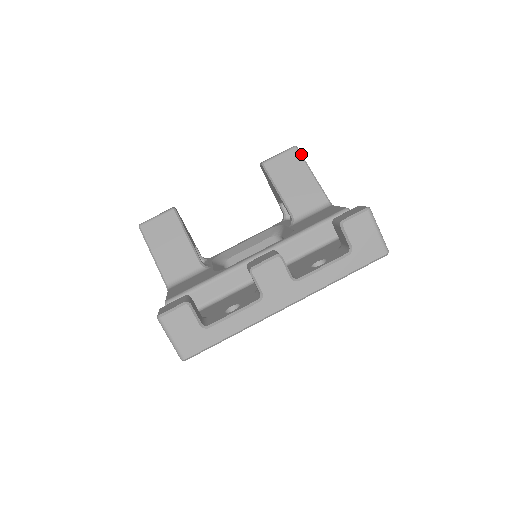
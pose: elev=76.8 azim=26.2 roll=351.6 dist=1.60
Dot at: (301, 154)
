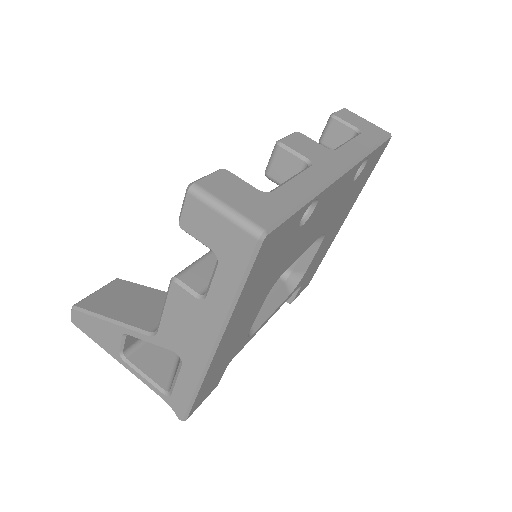
Dot at: occluded
